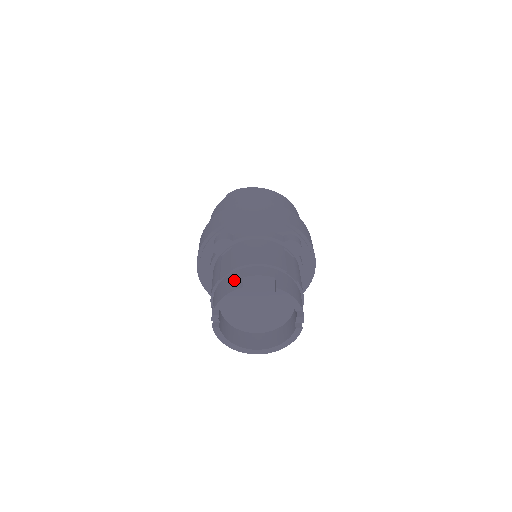
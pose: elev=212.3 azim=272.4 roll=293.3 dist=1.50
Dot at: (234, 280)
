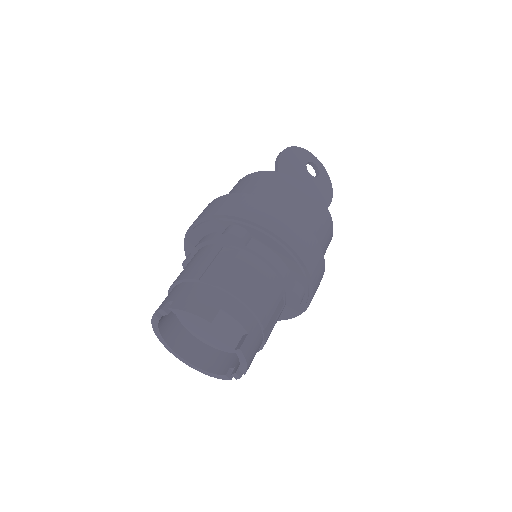
Dot at: (210, 302)
